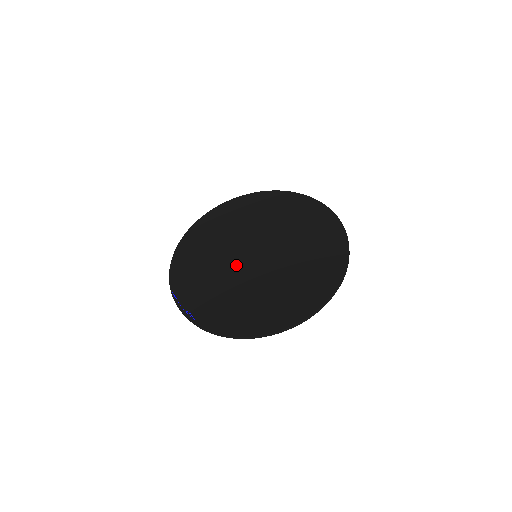
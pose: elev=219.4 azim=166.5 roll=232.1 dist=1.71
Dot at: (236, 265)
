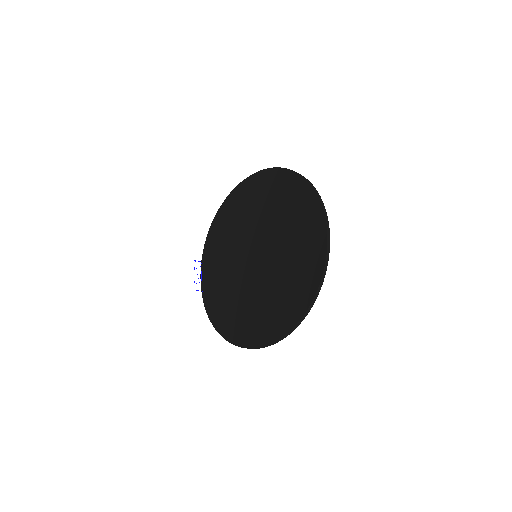
Dot at: (240, 257)
